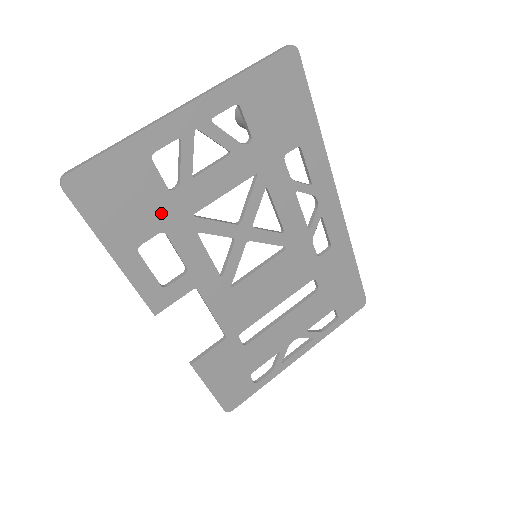
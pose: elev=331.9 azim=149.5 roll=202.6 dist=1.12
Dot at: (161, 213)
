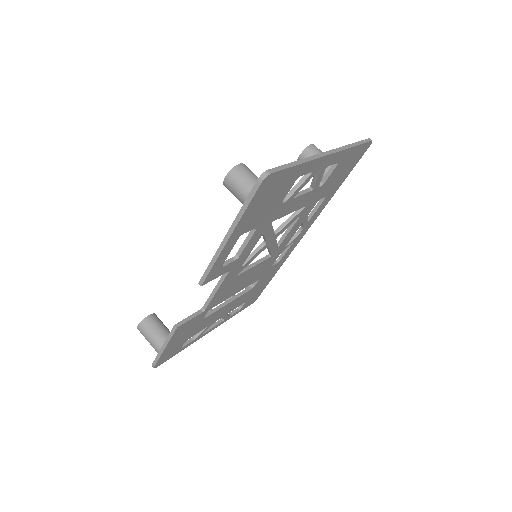
Dot at: (267, 215)
